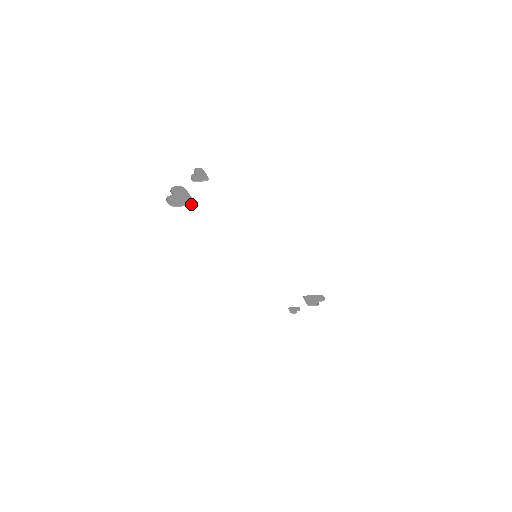
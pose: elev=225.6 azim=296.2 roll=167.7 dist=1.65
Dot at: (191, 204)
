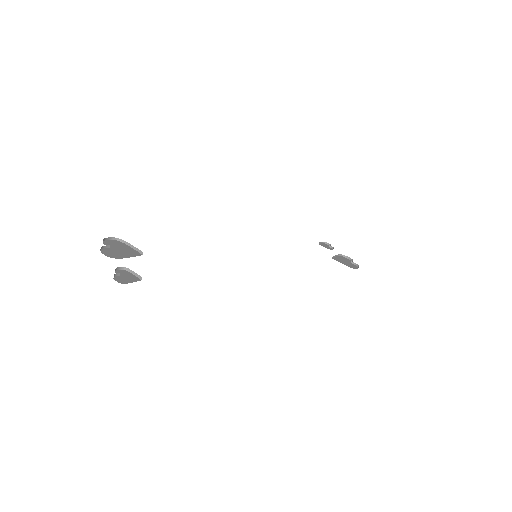
Dot at: (139, 252)
